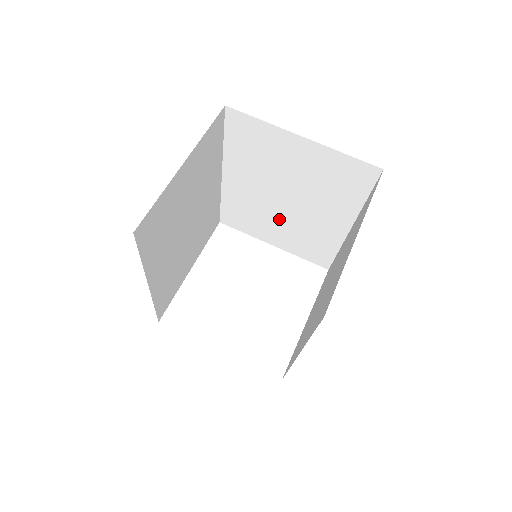
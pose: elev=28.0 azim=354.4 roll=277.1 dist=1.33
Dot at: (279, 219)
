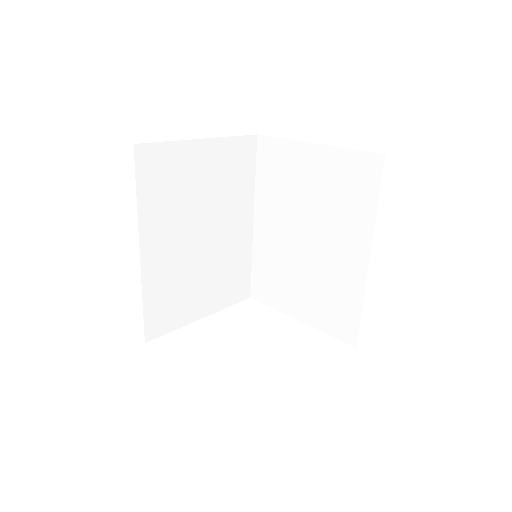
Dot at: (302, 271)
